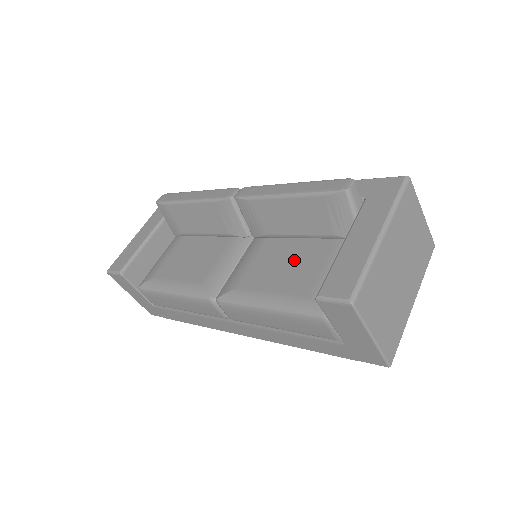
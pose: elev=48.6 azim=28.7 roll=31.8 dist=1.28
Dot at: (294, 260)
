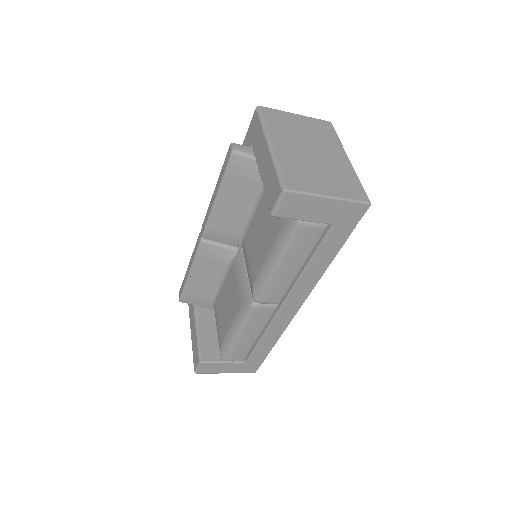
Dot at: (262, 224)
